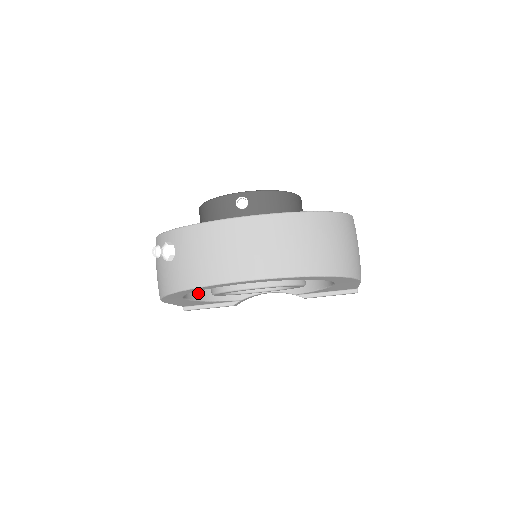
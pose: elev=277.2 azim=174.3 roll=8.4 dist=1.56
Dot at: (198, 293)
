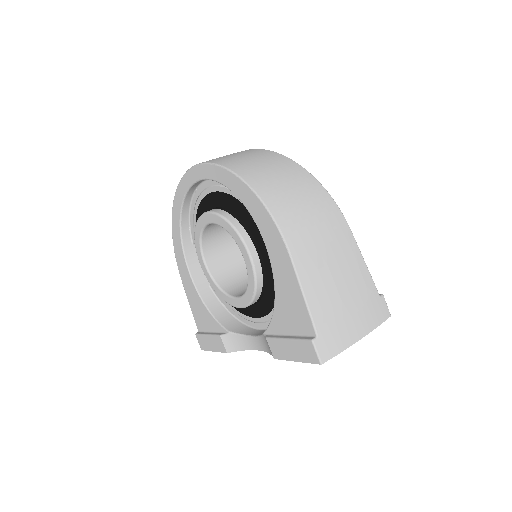
Dot at: (205, 290)
